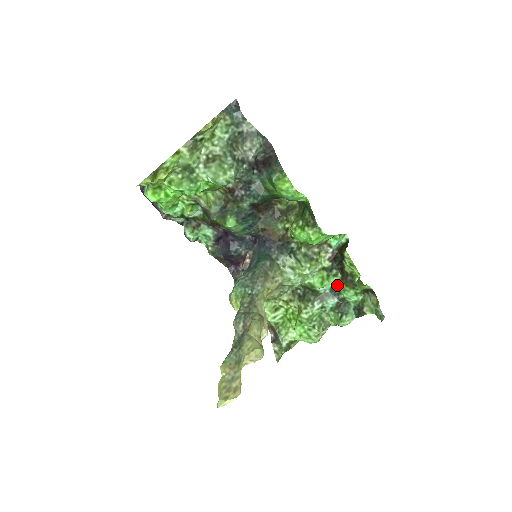
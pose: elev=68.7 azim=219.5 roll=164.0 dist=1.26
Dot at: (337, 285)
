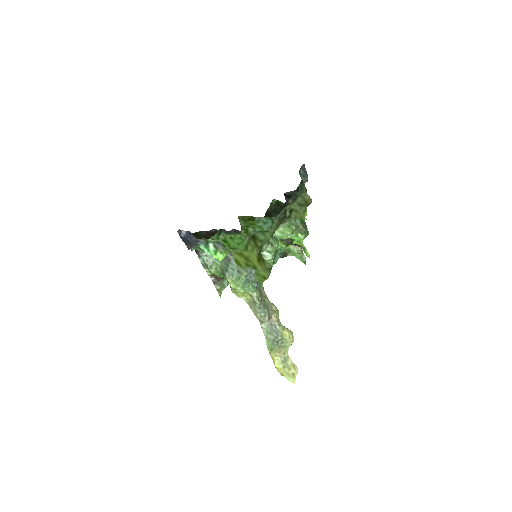
Dot at: occluded
